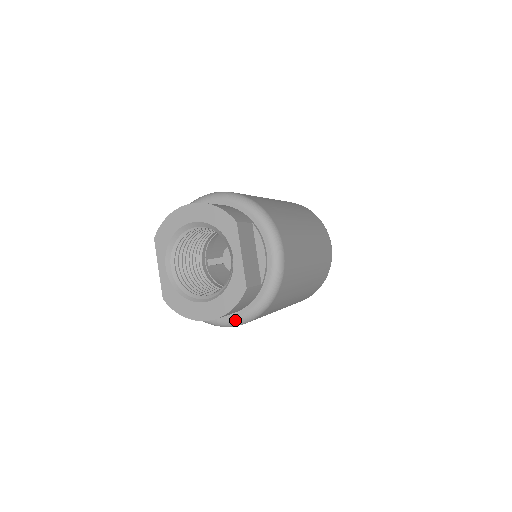
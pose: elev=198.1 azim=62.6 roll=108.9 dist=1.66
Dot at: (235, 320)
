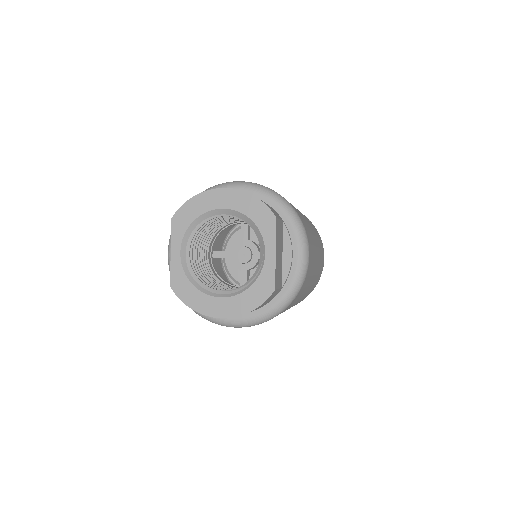
Dot at: (243, 321)
